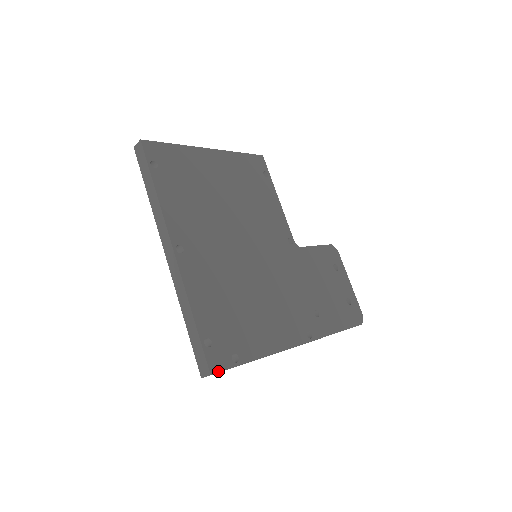
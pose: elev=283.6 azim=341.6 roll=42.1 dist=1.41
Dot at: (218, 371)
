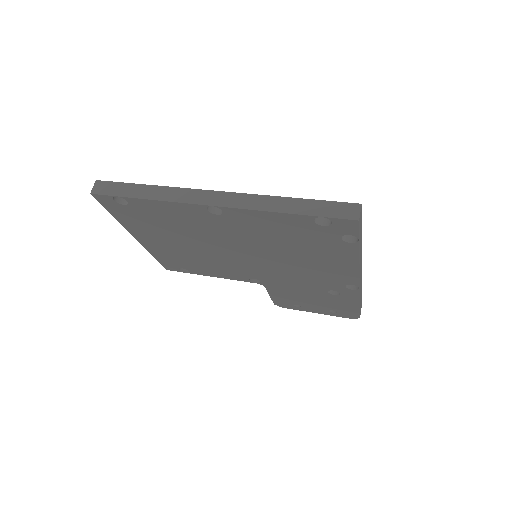
Dot at: occluded
